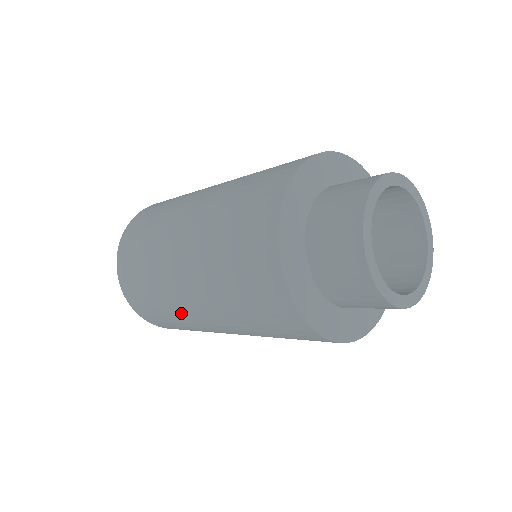
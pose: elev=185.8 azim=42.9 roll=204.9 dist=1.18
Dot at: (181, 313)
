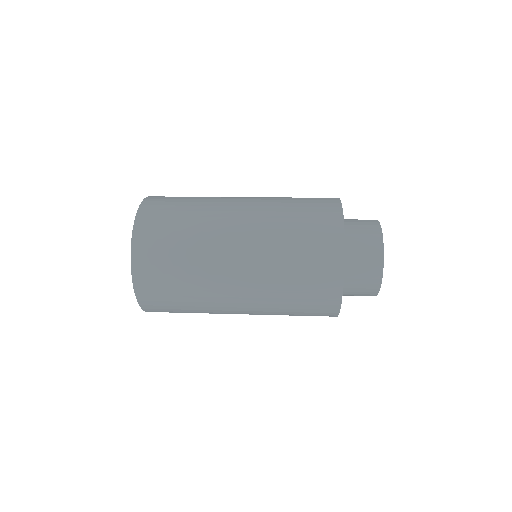
Dot at: (211, 298)
